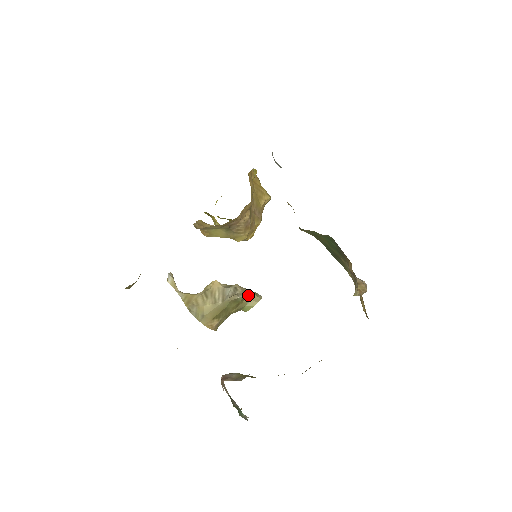
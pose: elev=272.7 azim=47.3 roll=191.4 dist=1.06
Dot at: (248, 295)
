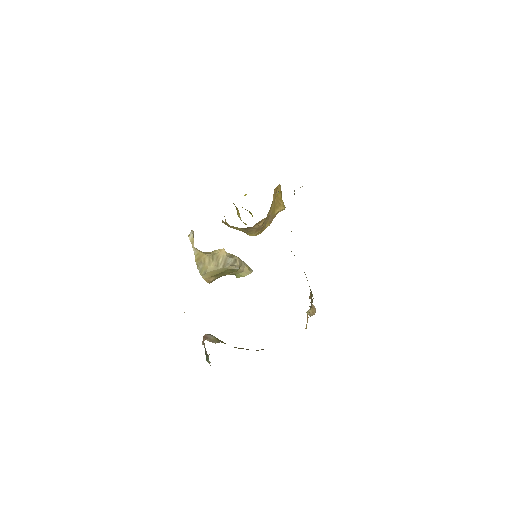
Dot at: (243, 267)
